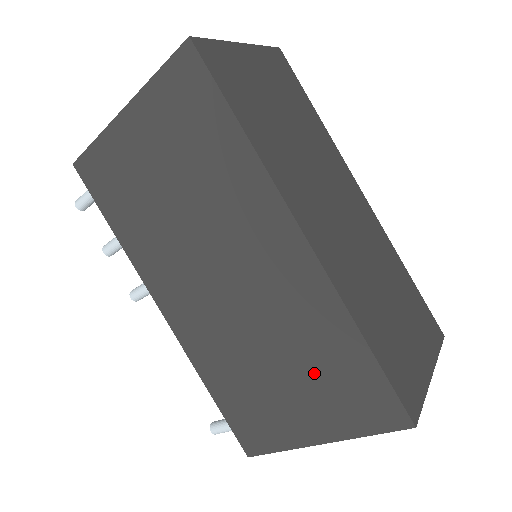
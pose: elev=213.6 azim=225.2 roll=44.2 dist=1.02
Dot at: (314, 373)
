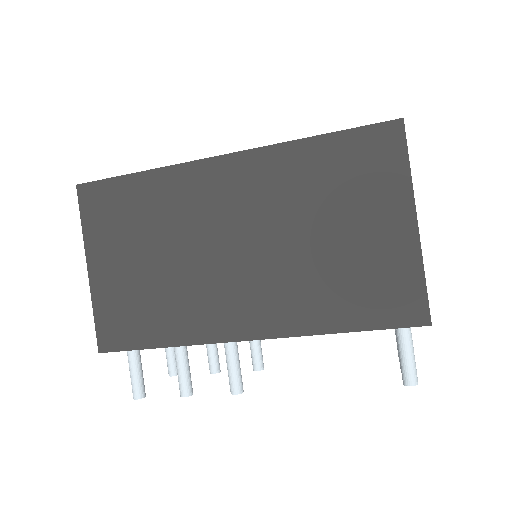
Dot at: (338, 195)
